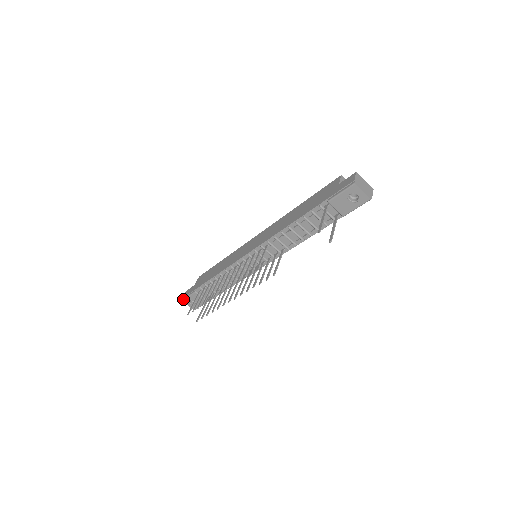
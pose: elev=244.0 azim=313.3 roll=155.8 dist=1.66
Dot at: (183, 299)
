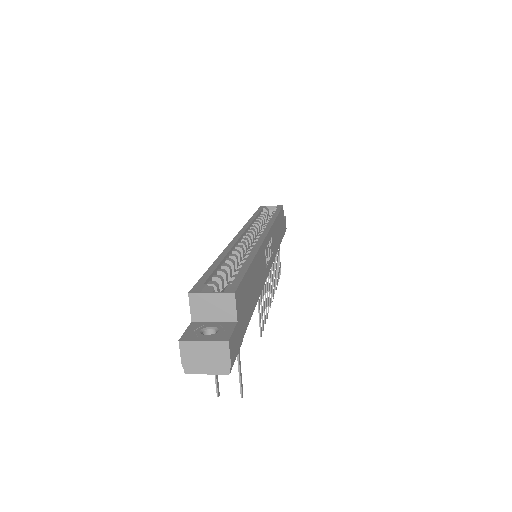
Dot at: occluded
